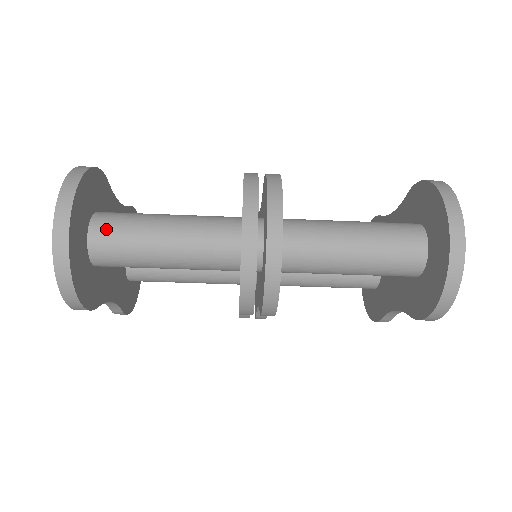
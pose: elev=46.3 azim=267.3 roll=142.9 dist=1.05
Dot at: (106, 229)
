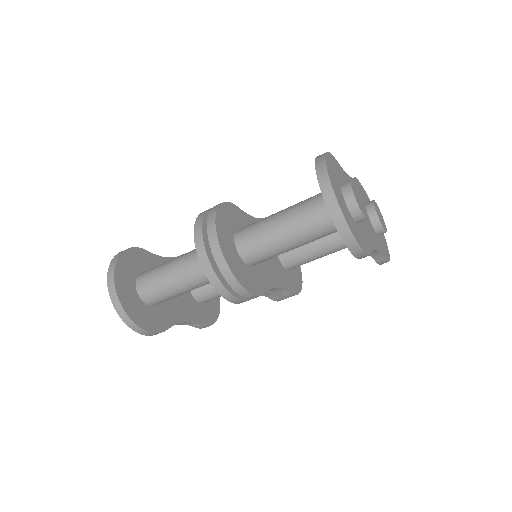
Dot at: (144, 283)
